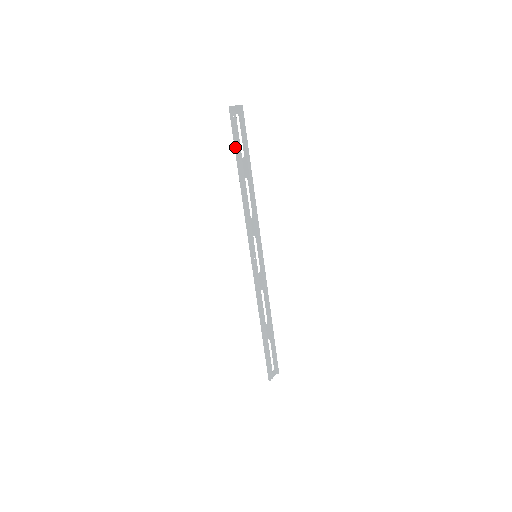
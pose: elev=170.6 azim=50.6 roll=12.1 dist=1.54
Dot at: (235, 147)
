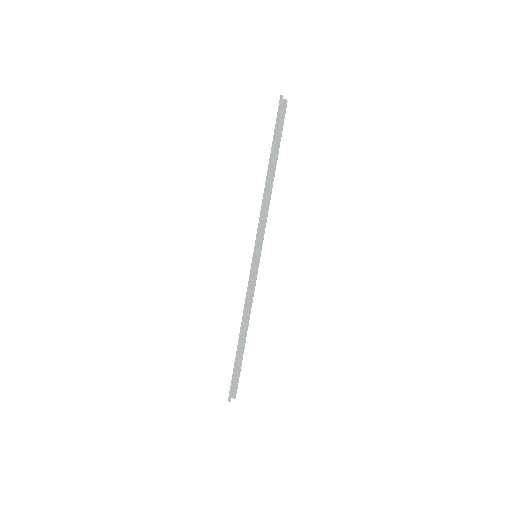
Dot at: (274, 136)
